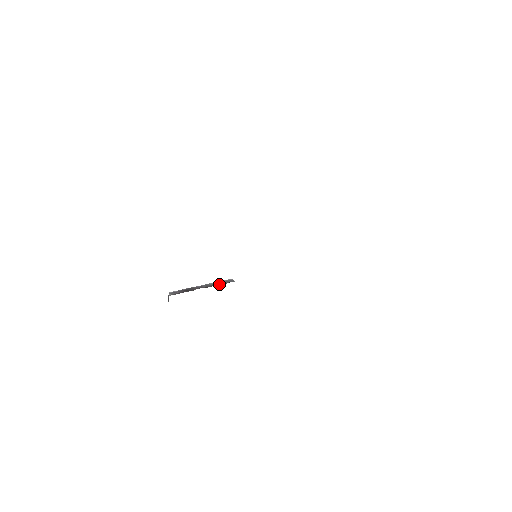
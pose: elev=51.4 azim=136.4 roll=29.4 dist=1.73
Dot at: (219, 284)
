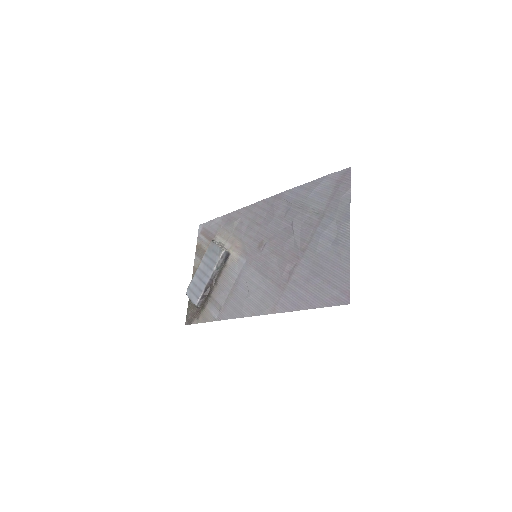
Dot at: (221, 266)
